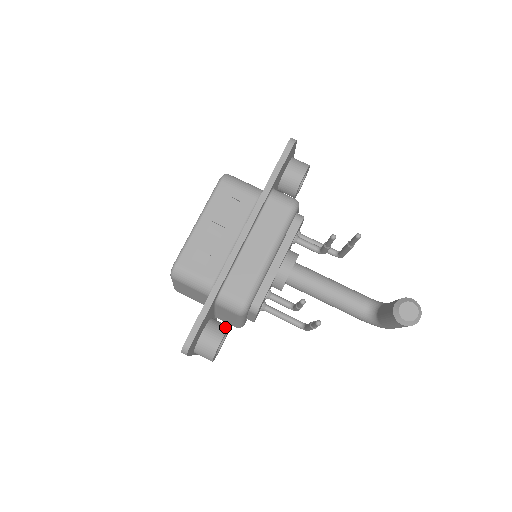
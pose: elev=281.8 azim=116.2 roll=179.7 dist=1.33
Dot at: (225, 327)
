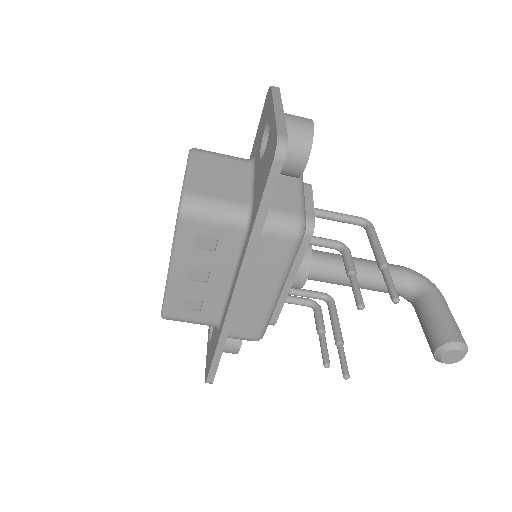
Dot at: occluded
